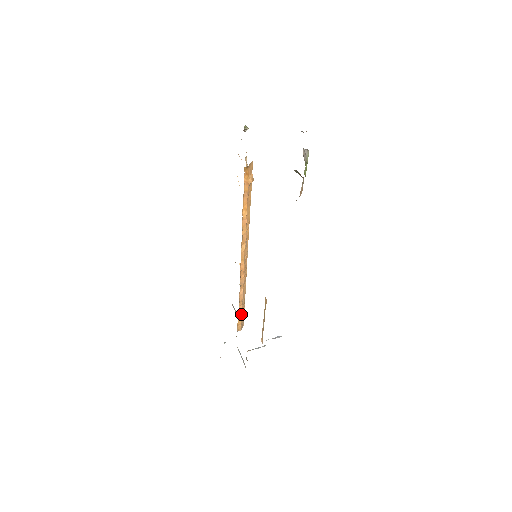
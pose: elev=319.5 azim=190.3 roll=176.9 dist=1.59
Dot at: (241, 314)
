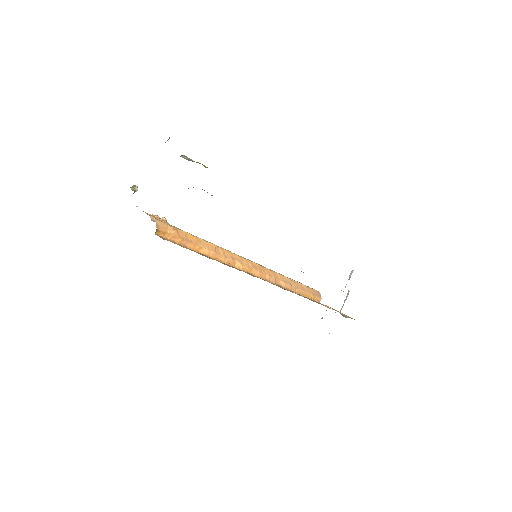
Dot at: (305, 292)
